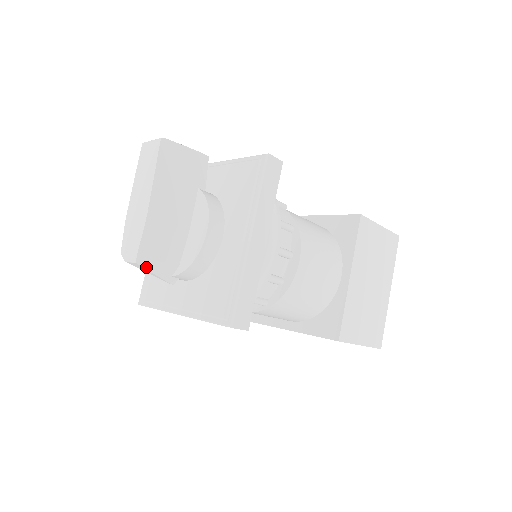
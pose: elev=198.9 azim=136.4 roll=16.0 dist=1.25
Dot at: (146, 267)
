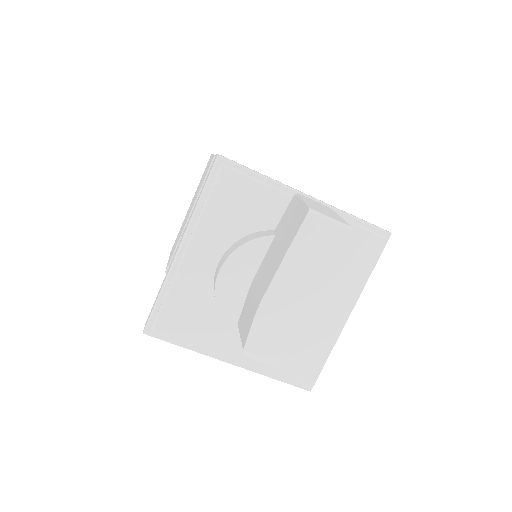
Dot at: occluded
